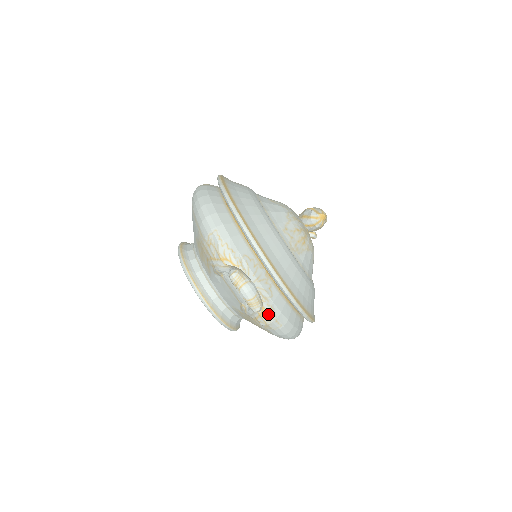
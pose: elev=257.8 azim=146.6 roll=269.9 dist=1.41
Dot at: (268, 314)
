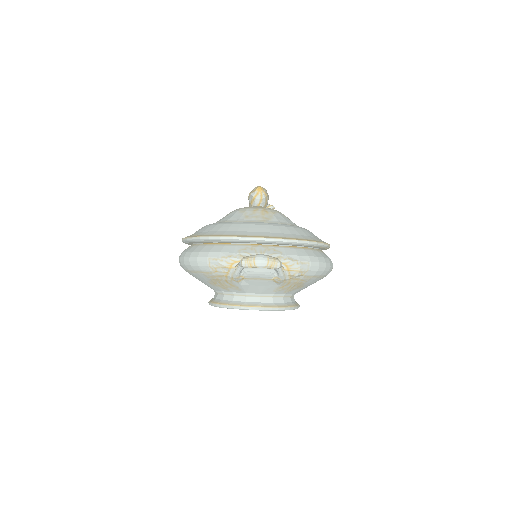
Dot at: (292, 264)
